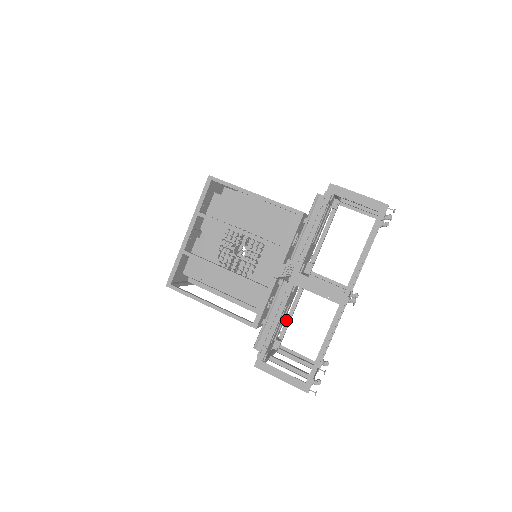
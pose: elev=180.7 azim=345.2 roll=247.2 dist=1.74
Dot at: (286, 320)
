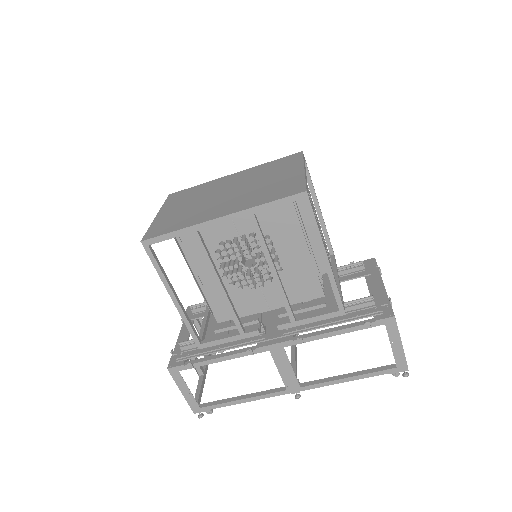
Dot at: occluded
